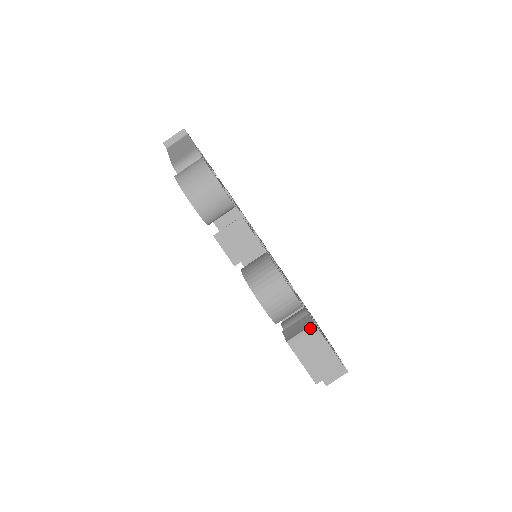
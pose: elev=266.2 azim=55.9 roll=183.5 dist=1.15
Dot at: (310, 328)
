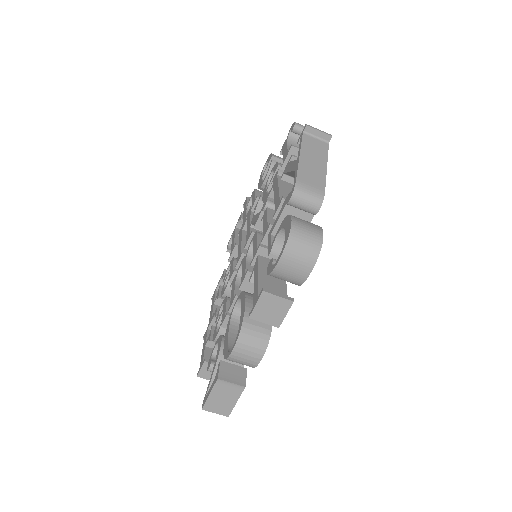
Dot at: (240, 386)
